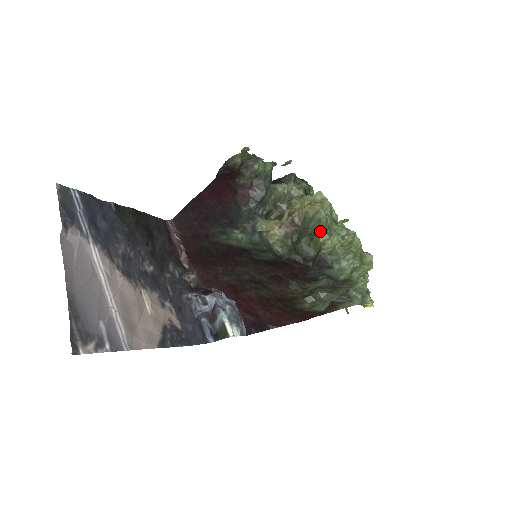
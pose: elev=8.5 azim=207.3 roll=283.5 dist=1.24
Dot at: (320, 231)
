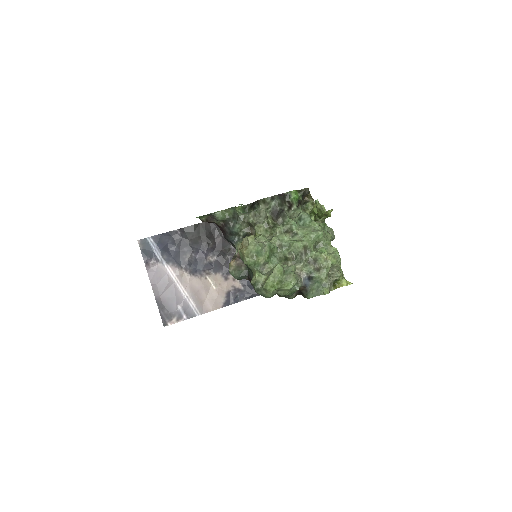
Dot at: (249, 267)
